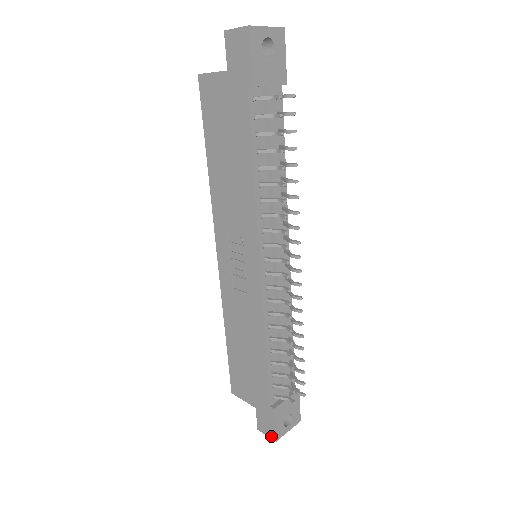
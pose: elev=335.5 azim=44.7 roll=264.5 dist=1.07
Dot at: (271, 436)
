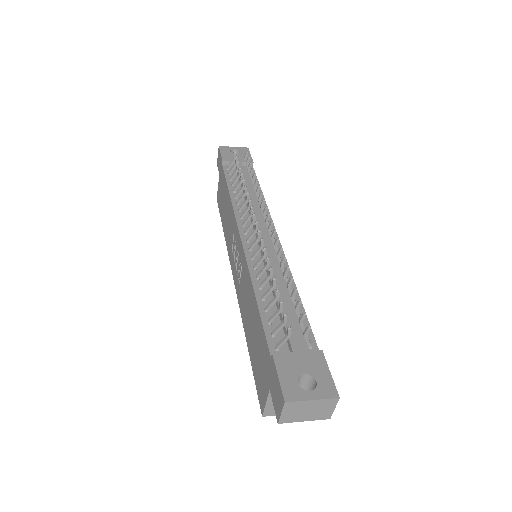
Dot at: (281, 403)
